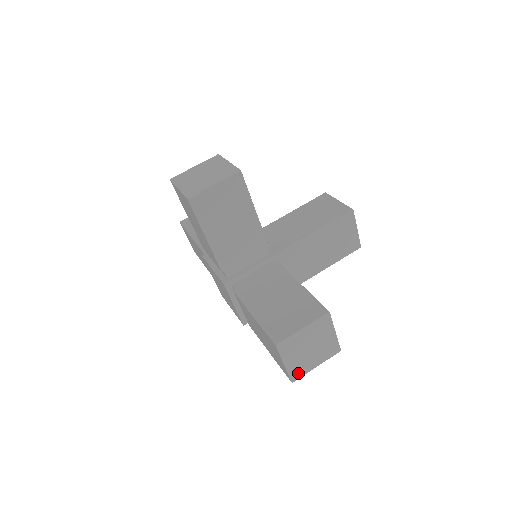
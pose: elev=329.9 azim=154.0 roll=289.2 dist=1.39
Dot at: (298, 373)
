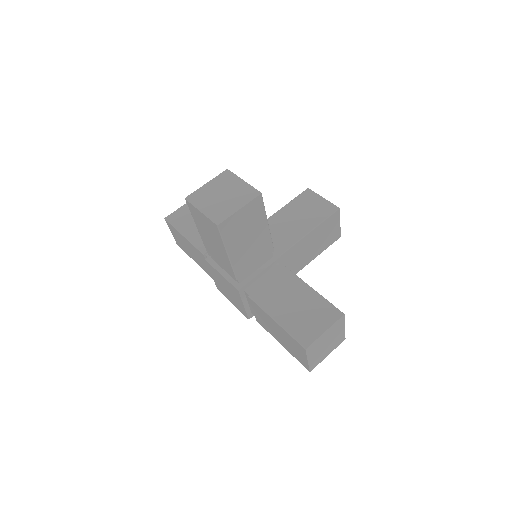
Dot at: (315, 364)
